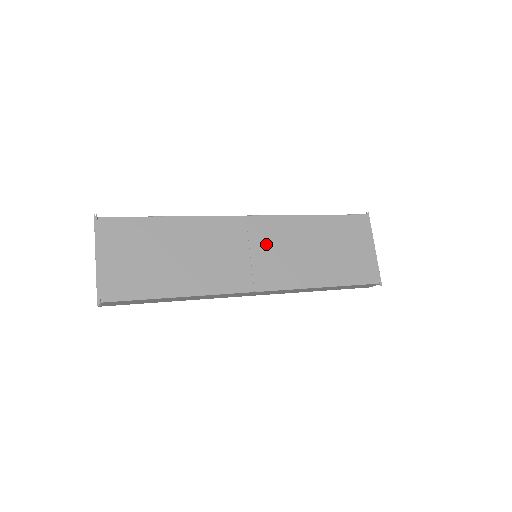
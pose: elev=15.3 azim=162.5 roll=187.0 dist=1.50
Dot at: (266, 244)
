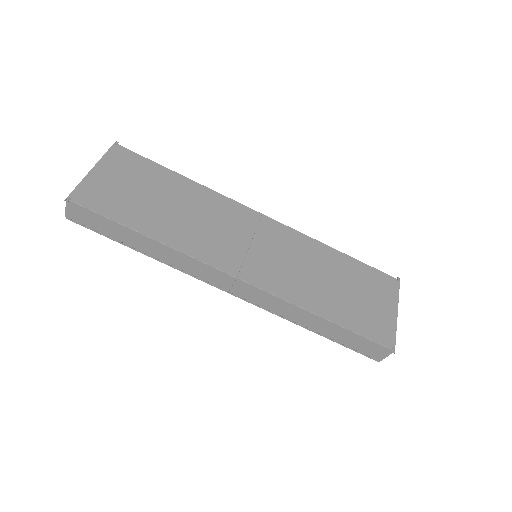
Dot at: (272, 246)
